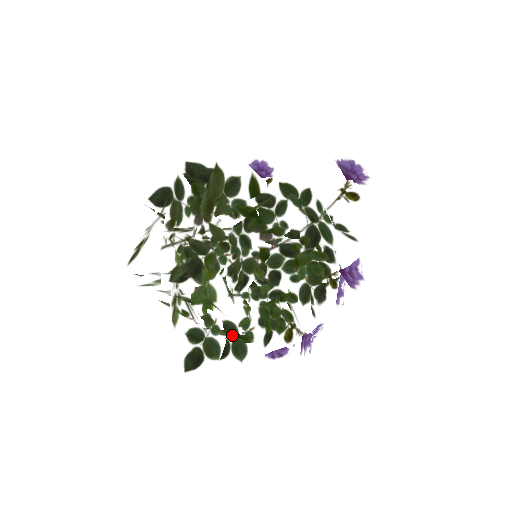
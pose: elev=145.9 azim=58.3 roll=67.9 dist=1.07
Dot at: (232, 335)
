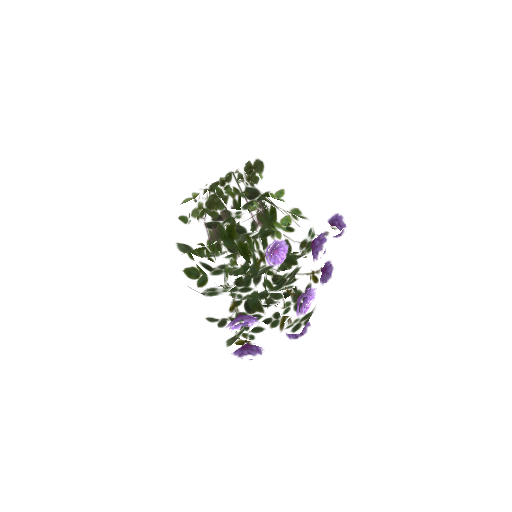
Dot at: (228, 211)
